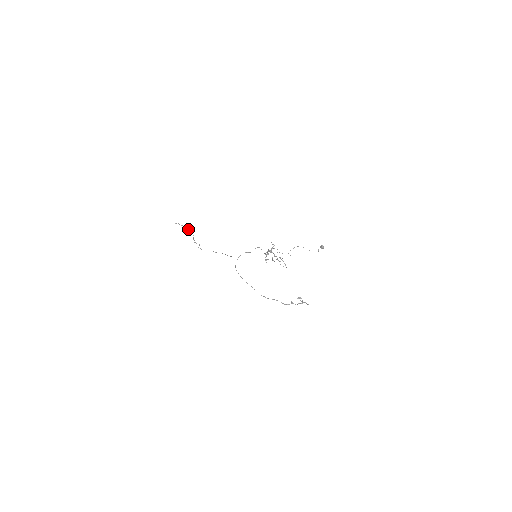
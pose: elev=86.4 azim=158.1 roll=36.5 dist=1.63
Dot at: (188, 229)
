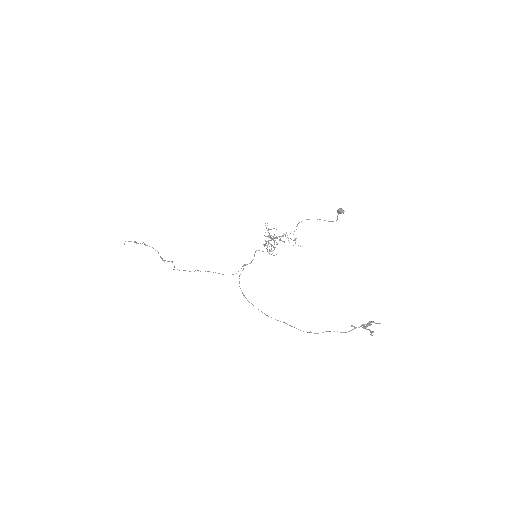
Dot at: (145, 245)
